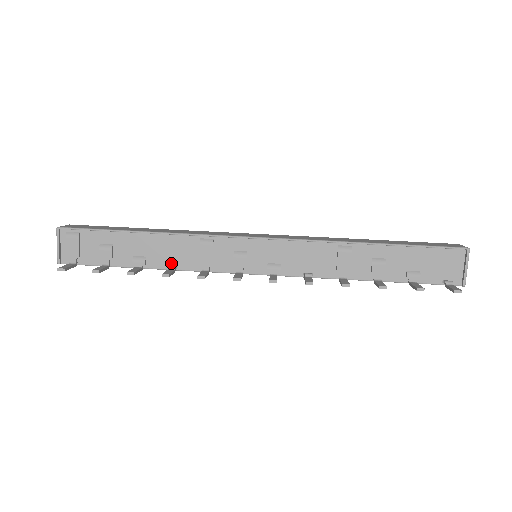
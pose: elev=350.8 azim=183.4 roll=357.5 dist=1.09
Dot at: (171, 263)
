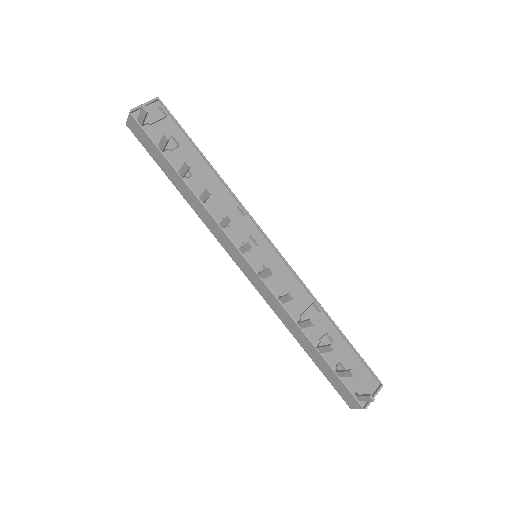
Dot at: occluded
